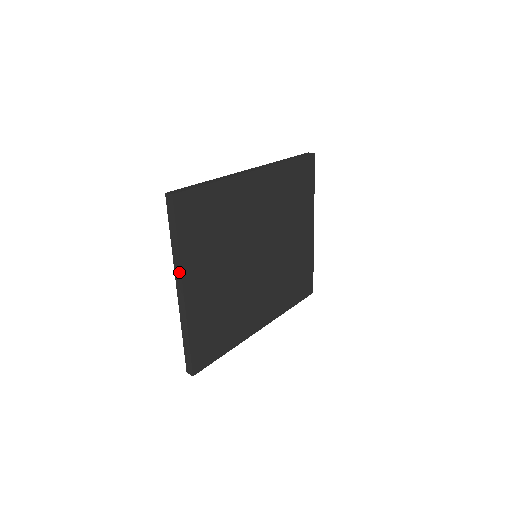
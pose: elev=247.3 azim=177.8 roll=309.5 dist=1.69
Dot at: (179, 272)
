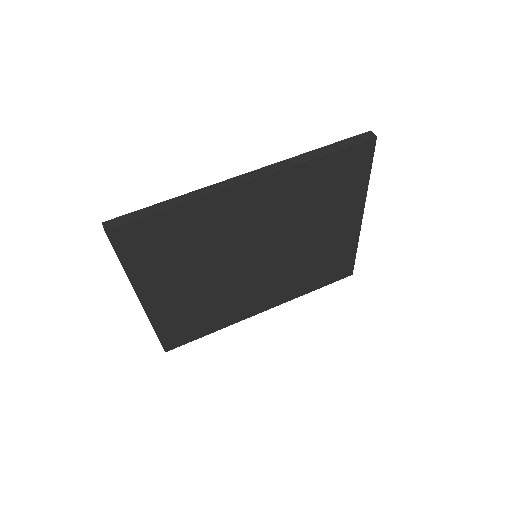
Dot at: (133, 287)
